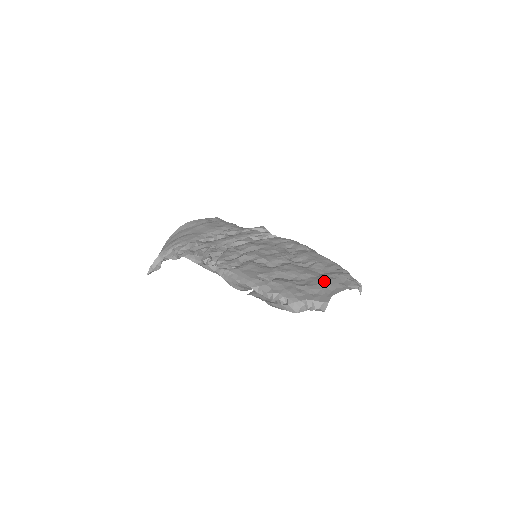
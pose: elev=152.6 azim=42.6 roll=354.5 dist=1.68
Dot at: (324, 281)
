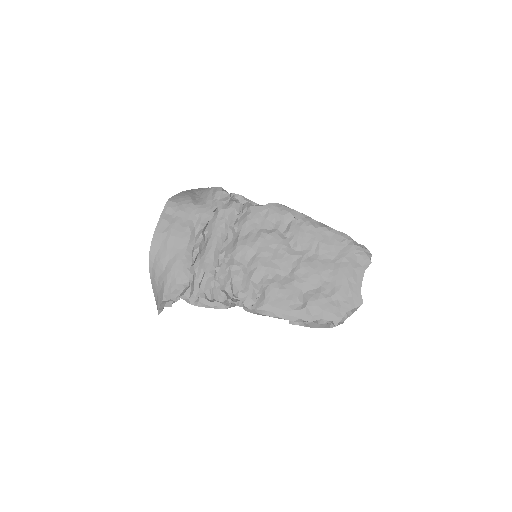
Dot at: (345, 276)
